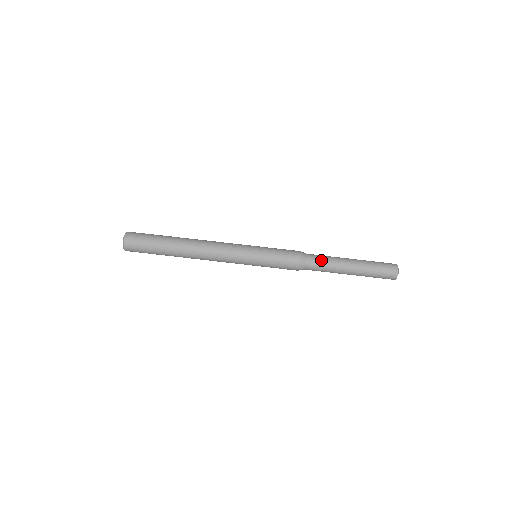
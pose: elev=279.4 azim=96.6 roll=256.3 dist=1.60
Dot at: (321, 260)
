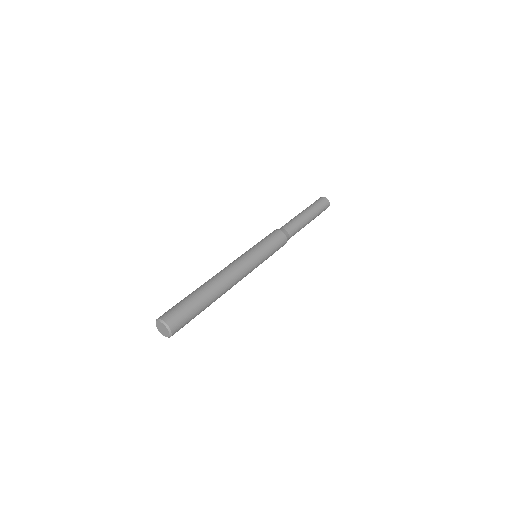
Dot at: occluded
